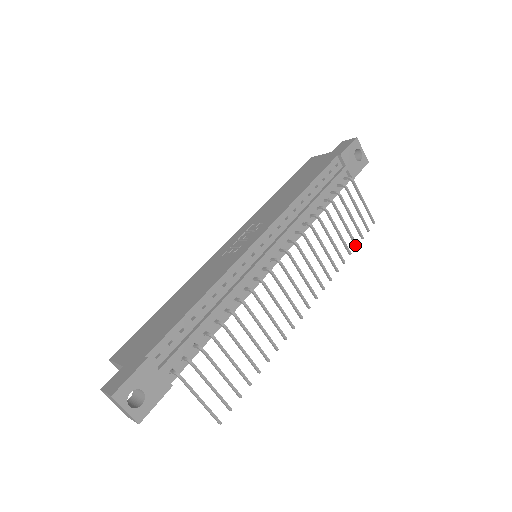
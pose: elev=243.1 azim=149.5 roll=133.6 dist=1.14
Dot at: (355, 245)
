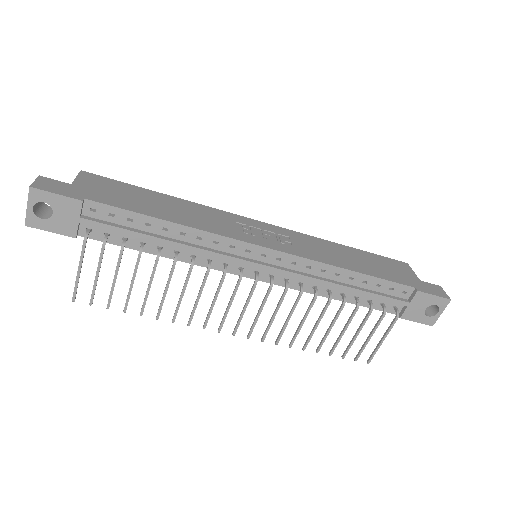
Dot at: (330, 352)
